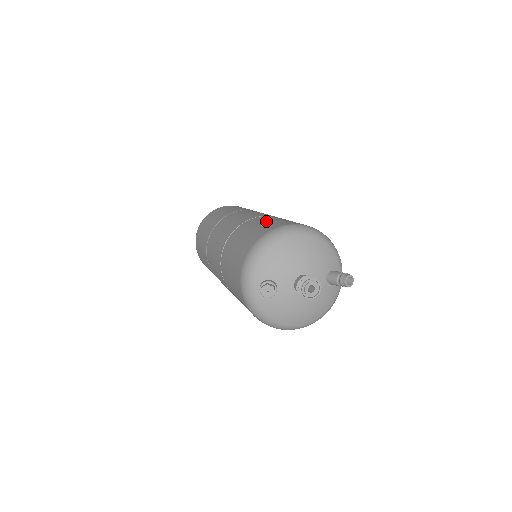
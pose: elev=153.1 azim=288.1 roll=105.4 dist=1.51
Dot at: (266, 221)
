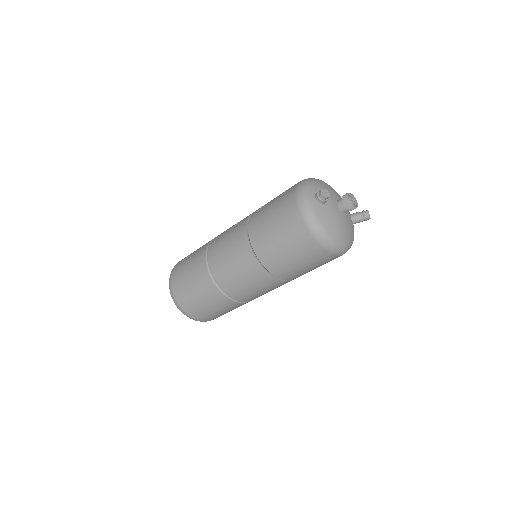
Dot at: occluded
